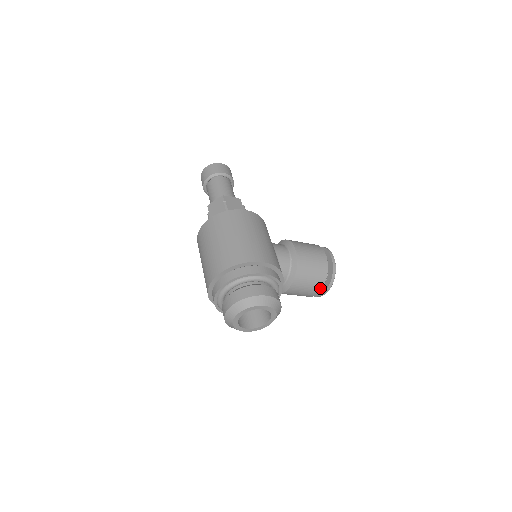
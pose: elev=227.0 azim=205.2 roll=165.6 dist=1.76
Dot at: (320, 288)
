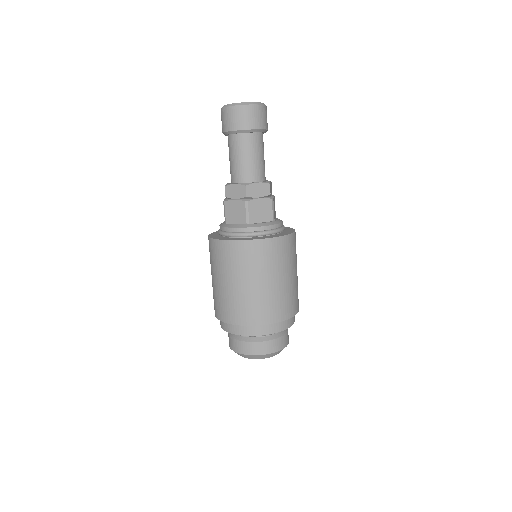
Dot at: occluded
